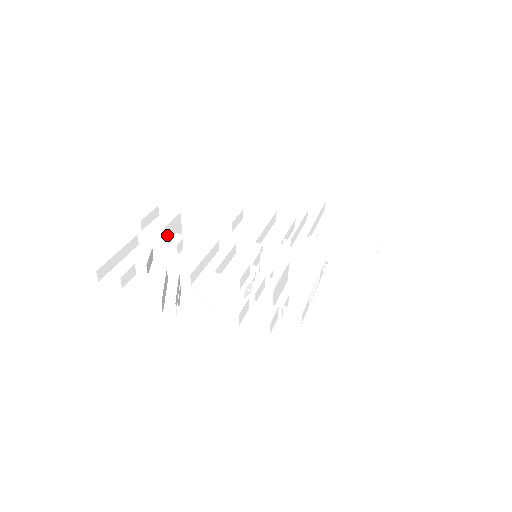
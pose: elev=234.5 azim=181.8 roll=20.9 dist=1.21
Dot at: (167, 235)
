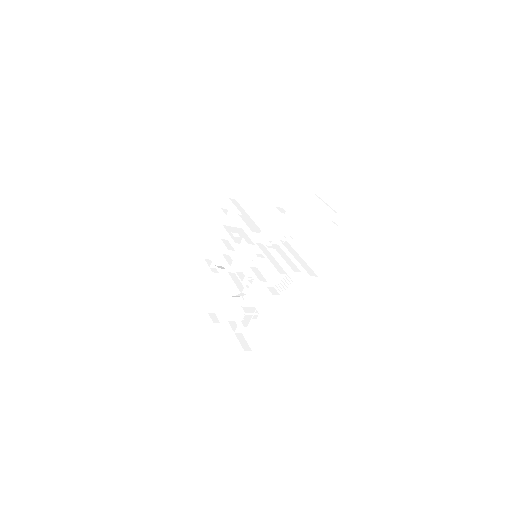
Dot at: (230, 223)
